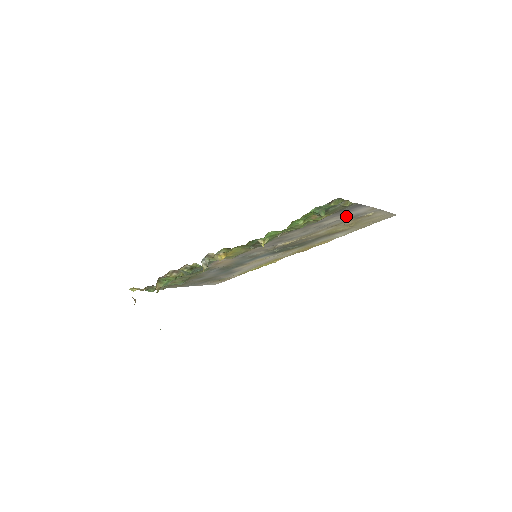
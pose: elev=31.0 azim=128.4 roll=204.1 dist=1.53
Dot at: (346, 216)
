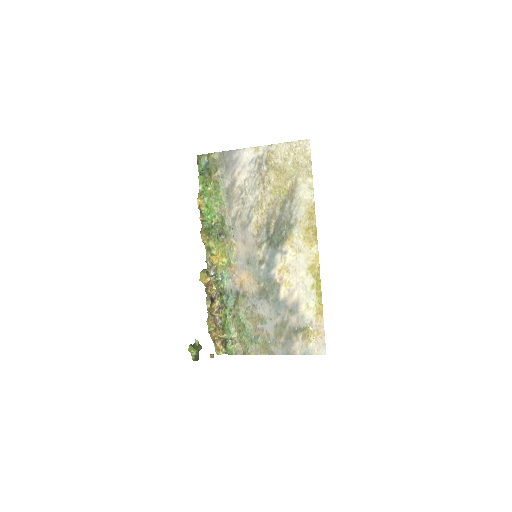
Dot at: (248, 168)
